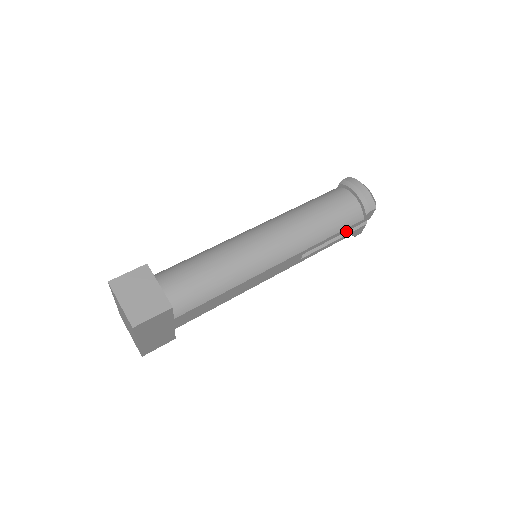
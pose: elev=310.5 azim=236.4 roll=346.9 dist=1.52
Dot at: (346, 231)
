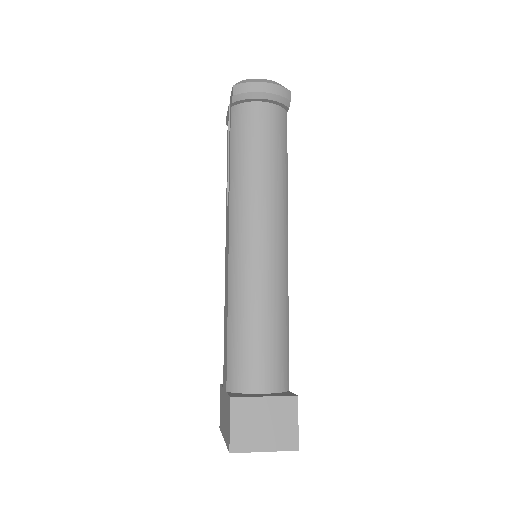
Dot at: occluded
